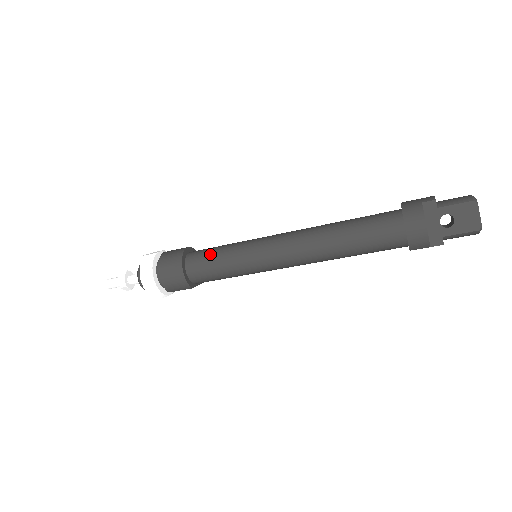
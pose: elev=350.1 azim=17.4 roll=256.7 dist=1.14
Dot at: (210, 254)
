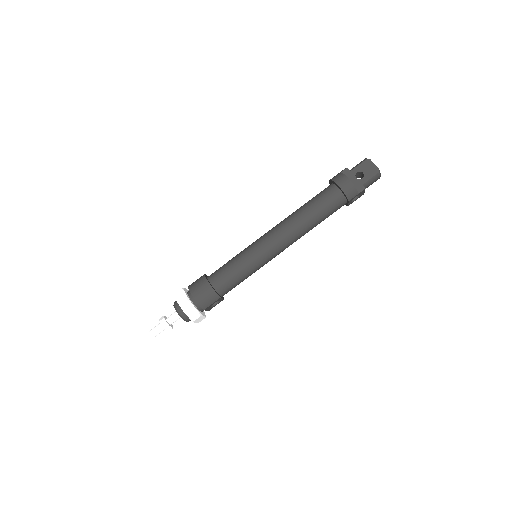
Dot at: (224, 266)
